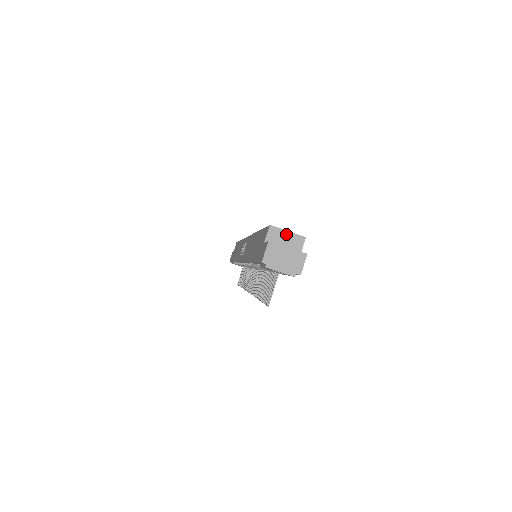
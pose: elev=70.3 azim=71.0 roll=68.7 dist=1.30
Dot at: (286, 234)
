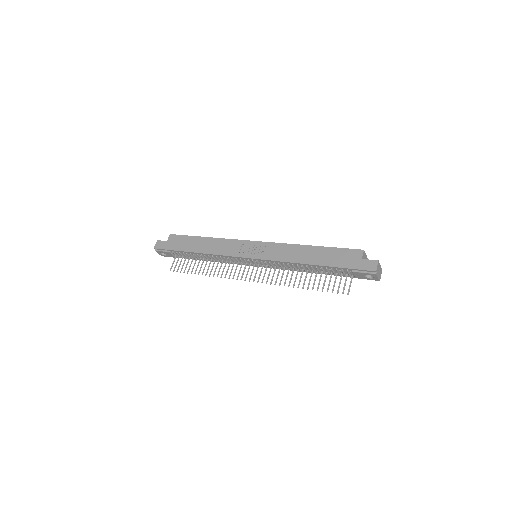
Dot at: (366, 256)
